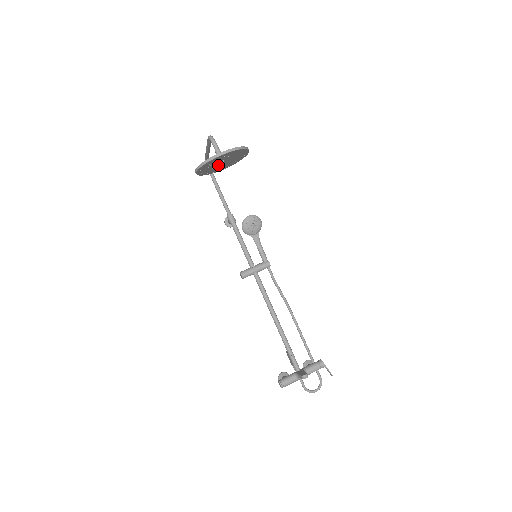
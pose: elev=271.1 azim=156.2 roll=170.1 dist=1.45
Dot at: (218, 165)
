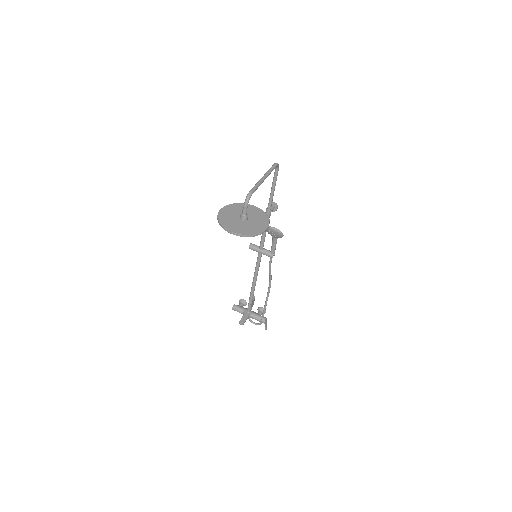
Dot at: occluded
